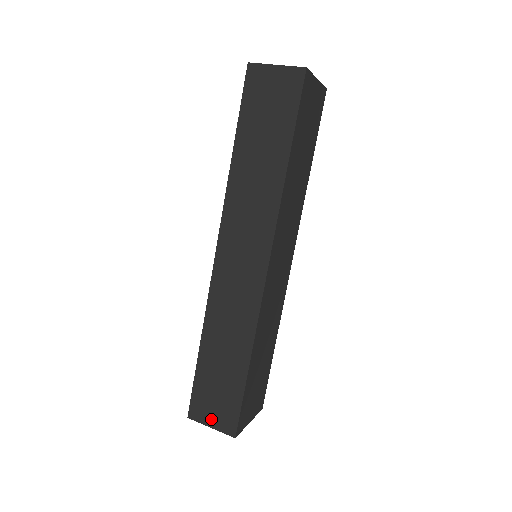
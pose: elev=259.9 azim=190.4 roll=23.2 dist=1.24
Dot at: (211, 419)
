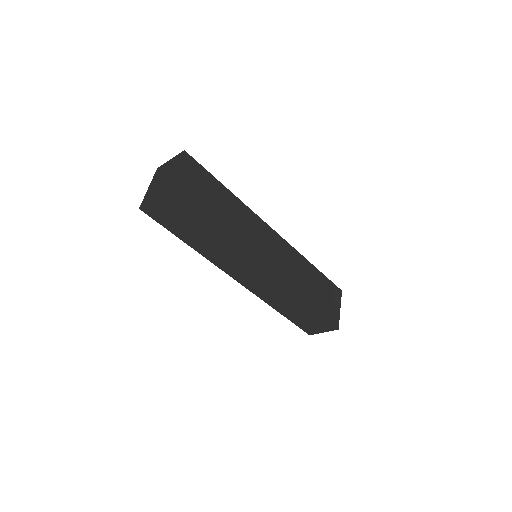
Dot at: (320, 330)
